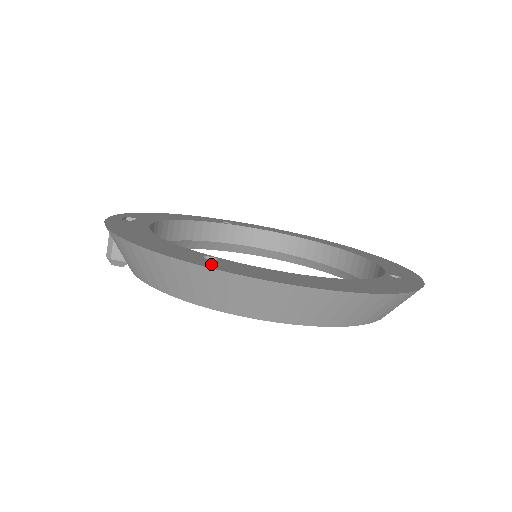
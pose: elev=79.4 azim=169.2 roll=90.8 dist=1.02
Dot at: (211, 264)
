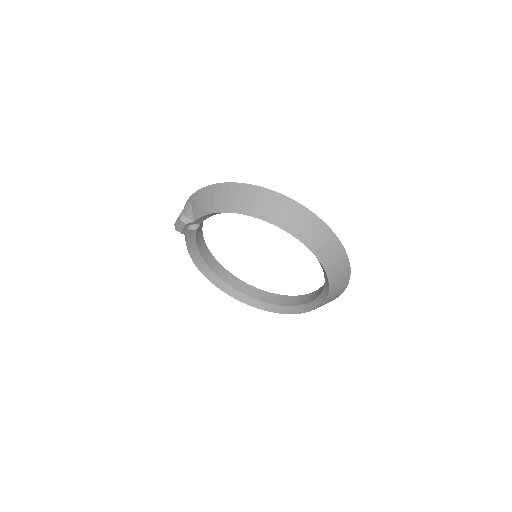
Dot at: occluded
